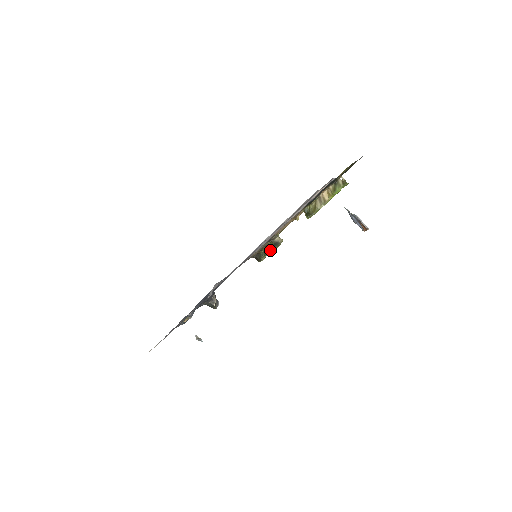
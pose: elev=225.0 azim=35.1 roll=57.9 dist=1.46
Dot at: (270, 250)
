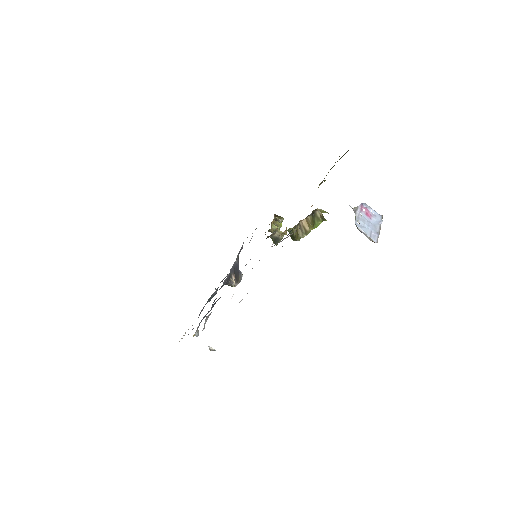
Dot at: occluded
